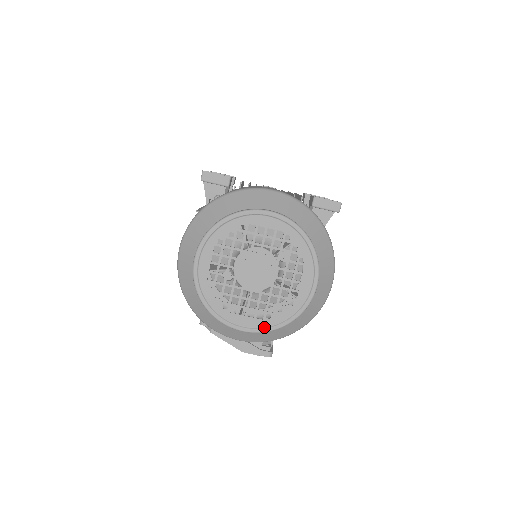
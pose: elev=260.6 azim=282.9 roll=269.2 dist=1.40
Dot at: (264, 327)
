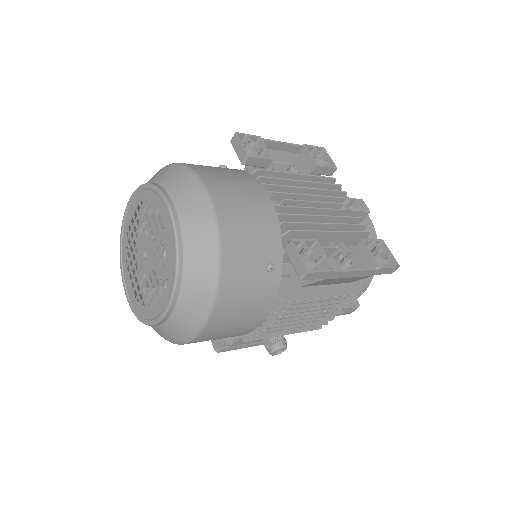
Dot at: (133, 305)
